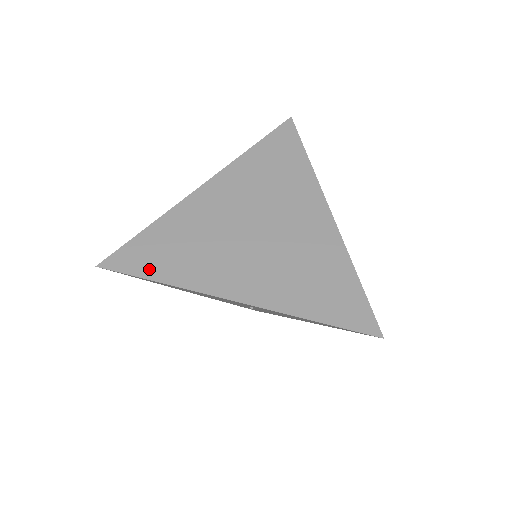
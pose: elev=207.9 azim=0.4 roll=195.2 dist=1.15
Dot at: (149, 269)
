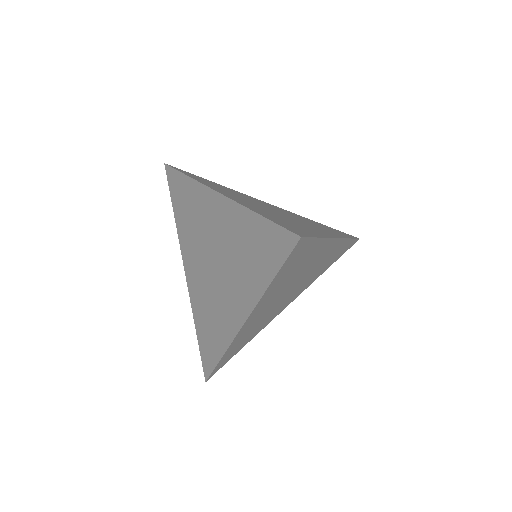
Dot at: (175, 200)
